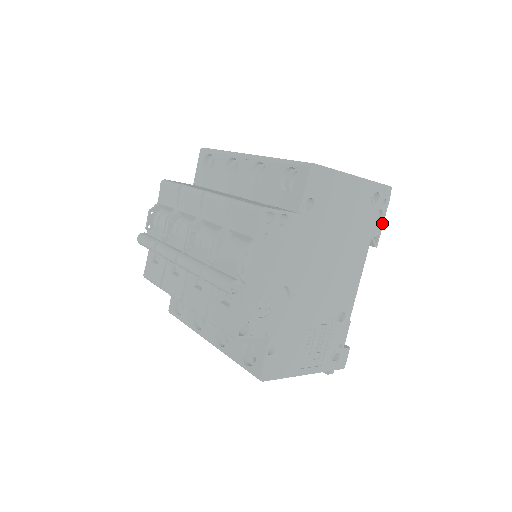
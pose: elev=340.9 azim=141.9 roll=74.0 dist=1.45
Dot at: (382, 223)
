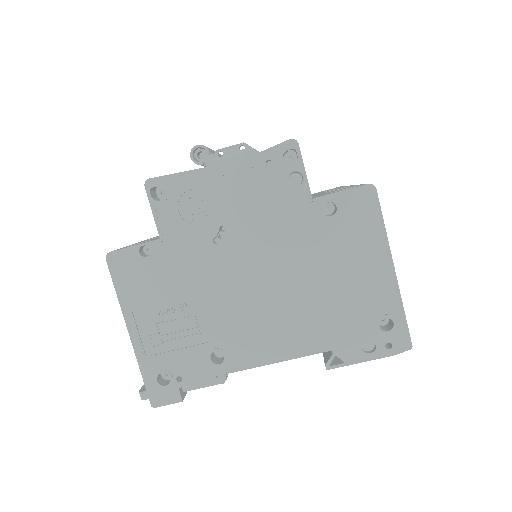
Dot at: (361, 360)
